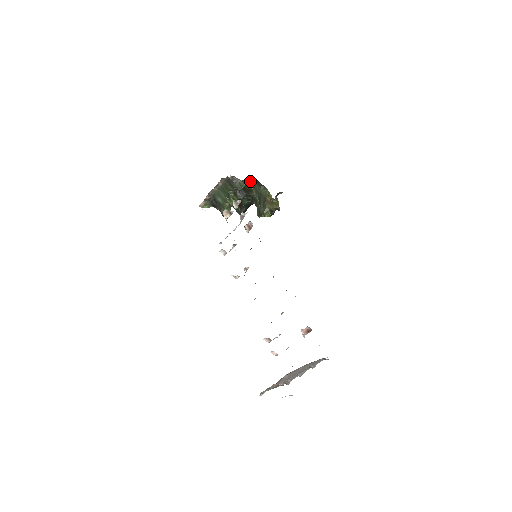
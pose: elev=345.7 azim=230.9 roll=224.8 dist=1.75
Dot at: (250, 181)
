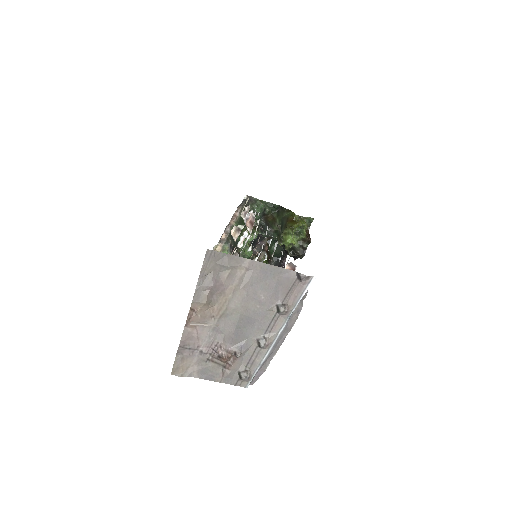
Dot at: (273, 208)
